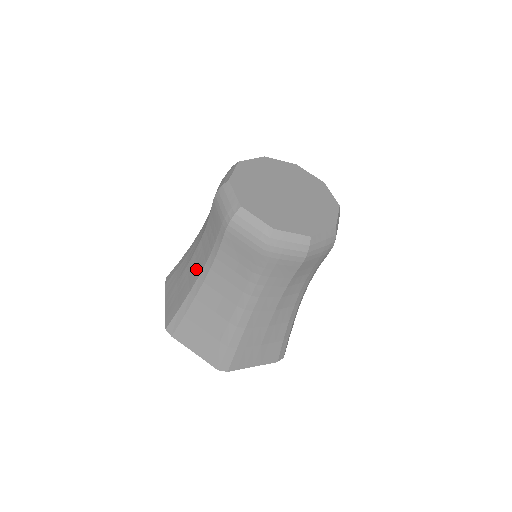
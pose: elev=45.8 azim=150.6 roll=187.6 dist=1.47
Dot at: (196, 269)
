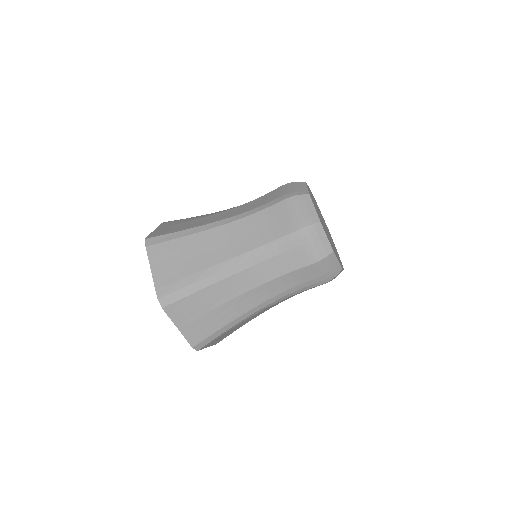
Dot at: (220, 217)
